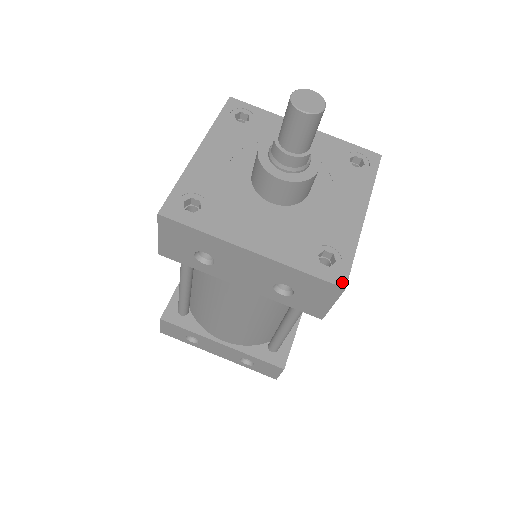
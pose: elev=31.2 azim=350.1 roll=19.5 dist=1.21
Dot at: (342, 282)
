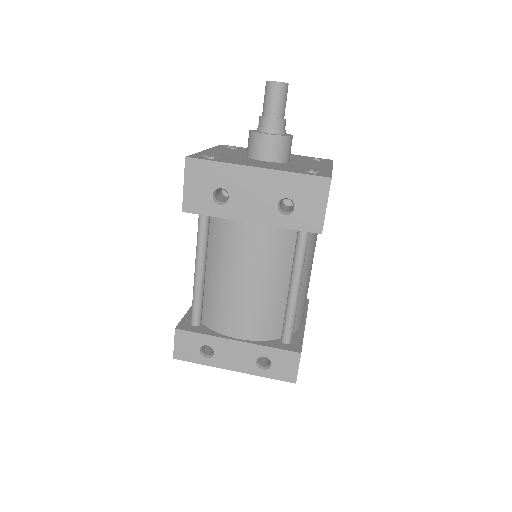
Dot at: (328, 176)
